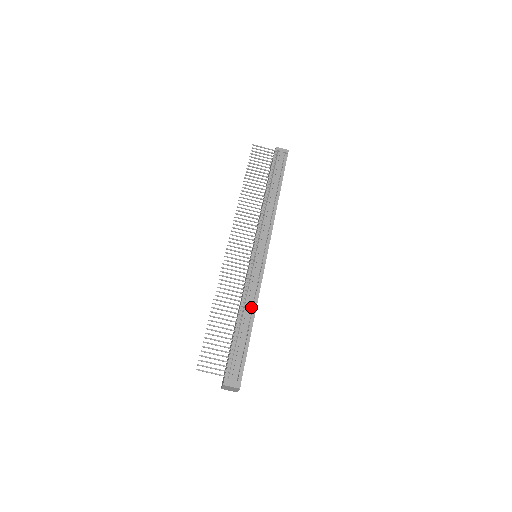
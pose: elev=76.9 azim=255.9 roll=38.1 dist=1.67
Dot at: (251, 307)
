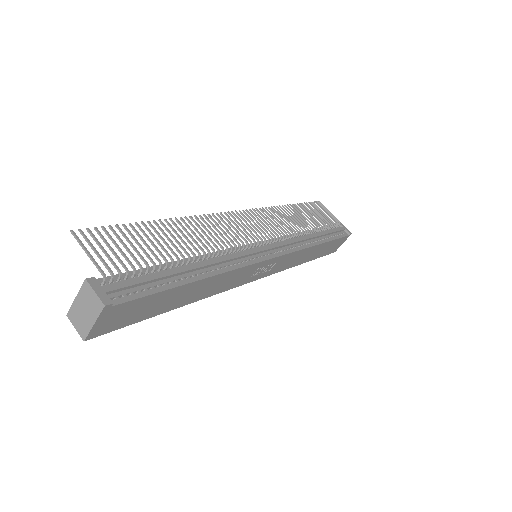
Dot at: (213, 267)
